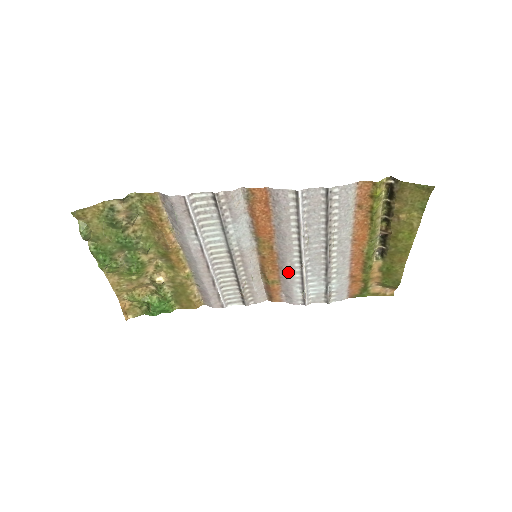
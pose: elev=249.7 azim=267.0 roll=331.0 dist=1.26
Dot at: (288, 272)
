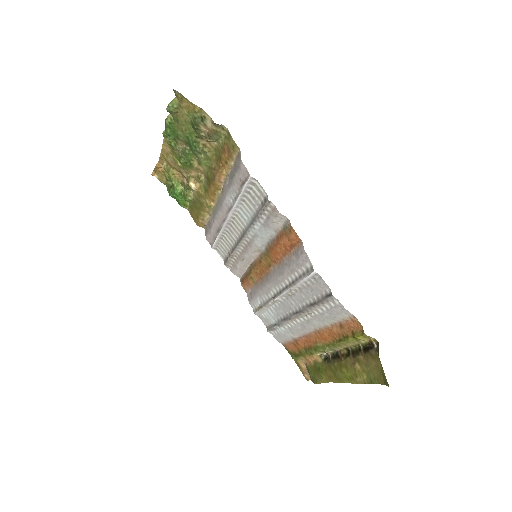
Dot at: (264, 288)
